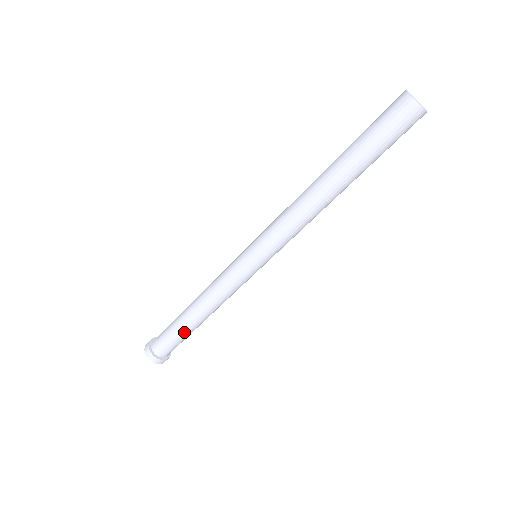
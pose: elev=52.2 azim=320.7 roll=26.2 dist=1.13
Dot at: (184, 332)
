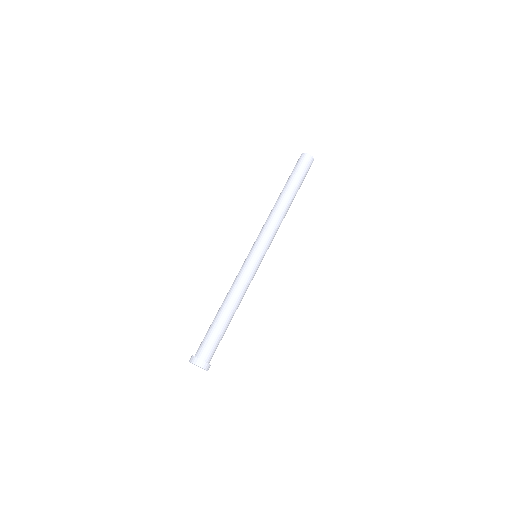
Dot at: (216, 325)
